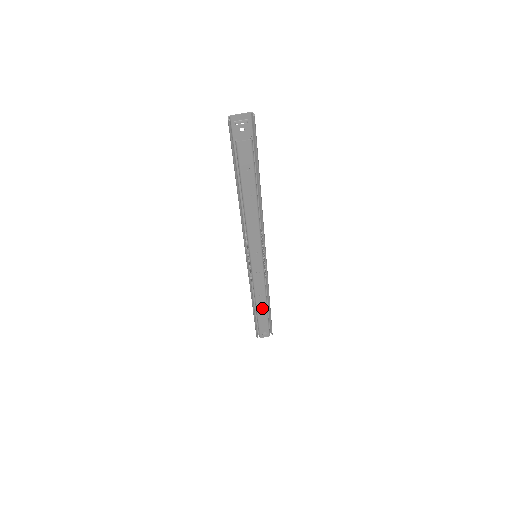
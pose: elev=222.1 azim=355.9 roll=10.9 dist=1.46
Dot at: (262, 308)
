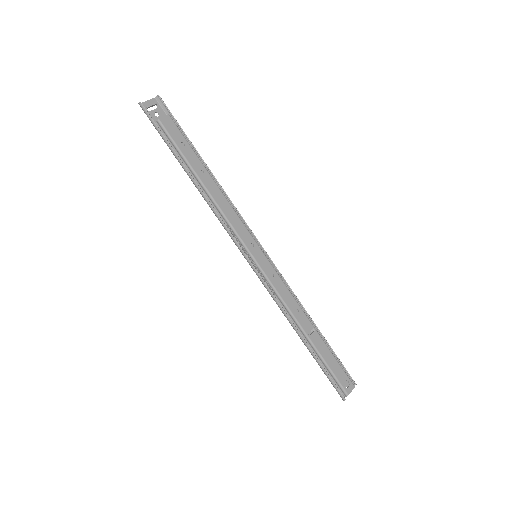
Dot at: (313, 335)
